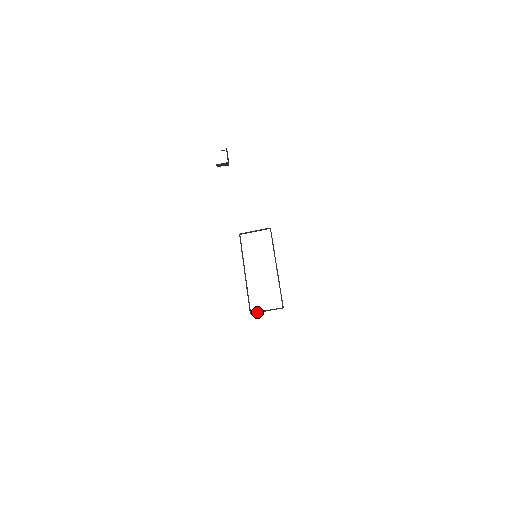
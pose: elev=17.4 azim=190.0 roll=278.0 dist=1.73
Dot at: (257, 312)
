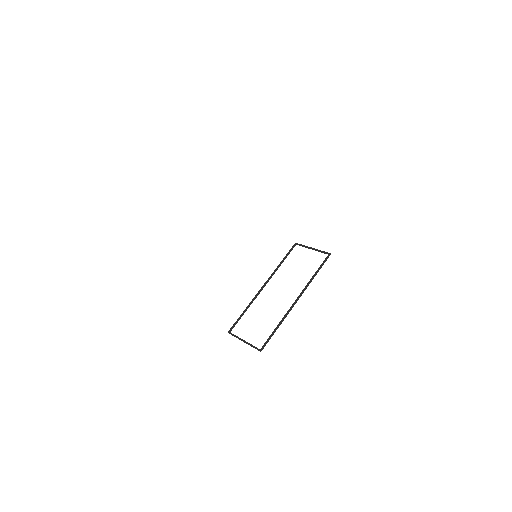
Dot at: (235, 335)
